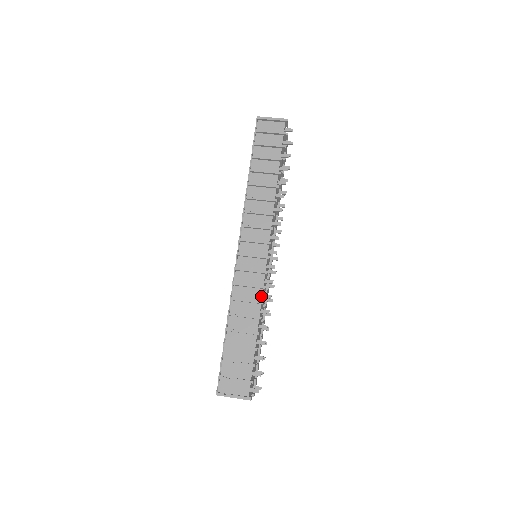
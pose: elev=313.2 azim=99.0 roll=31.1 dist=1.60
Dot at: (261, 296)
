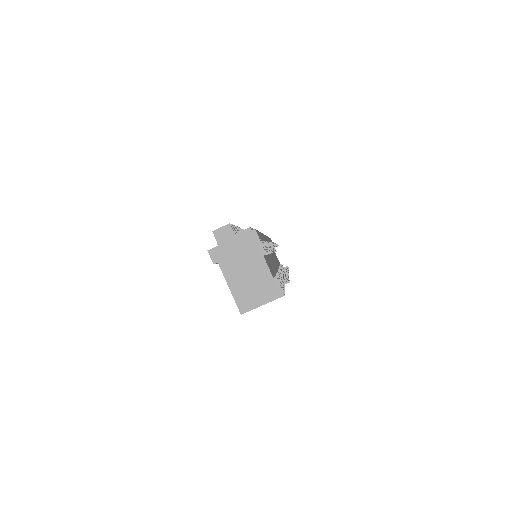
Dot at: occluded
